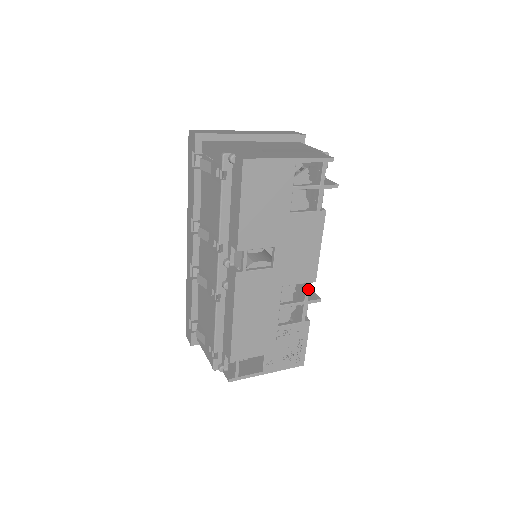
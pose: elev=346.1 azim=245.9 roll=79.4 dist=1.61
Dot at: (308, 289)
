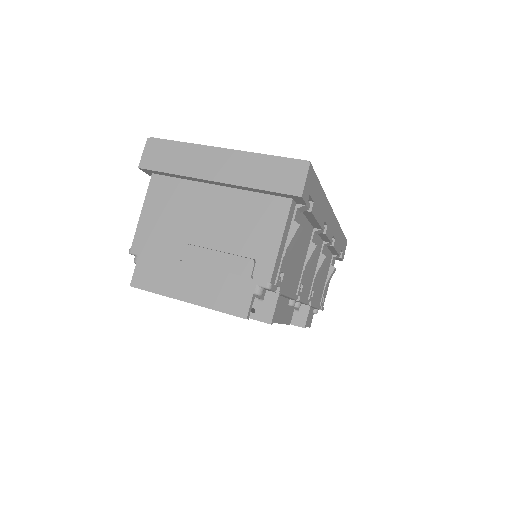
Dot at: occluded
